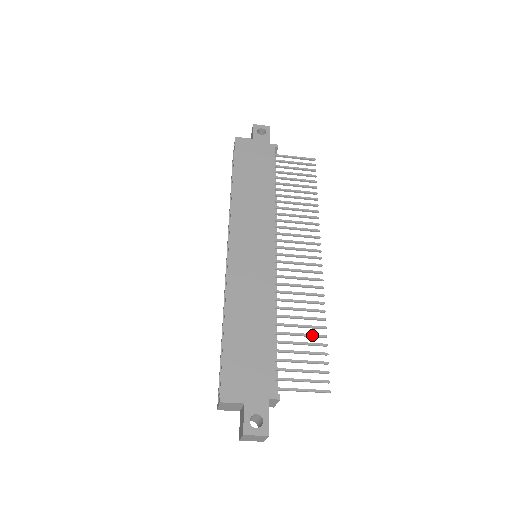
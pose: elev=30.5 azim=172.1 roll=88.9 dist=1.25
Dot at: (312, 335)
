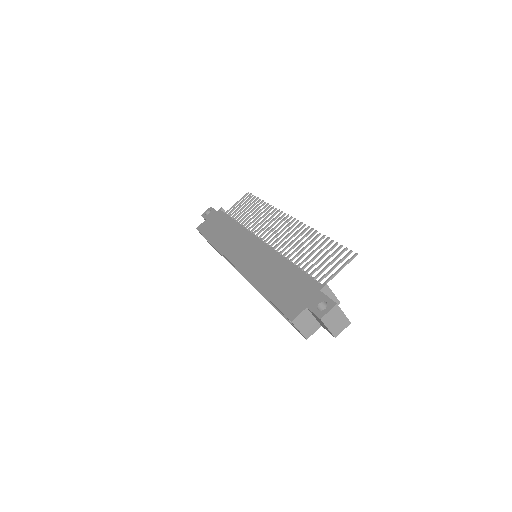
Dot at: (319, 246)
